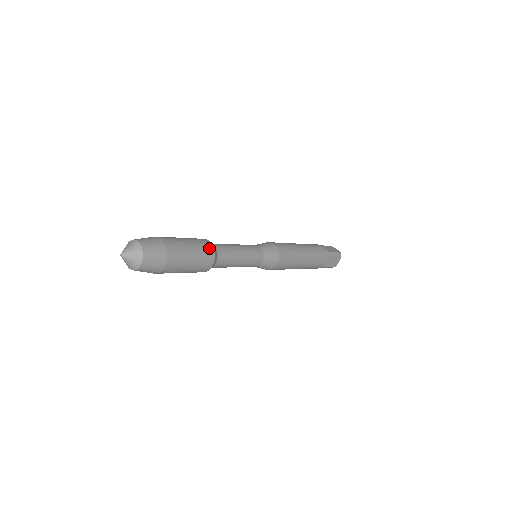
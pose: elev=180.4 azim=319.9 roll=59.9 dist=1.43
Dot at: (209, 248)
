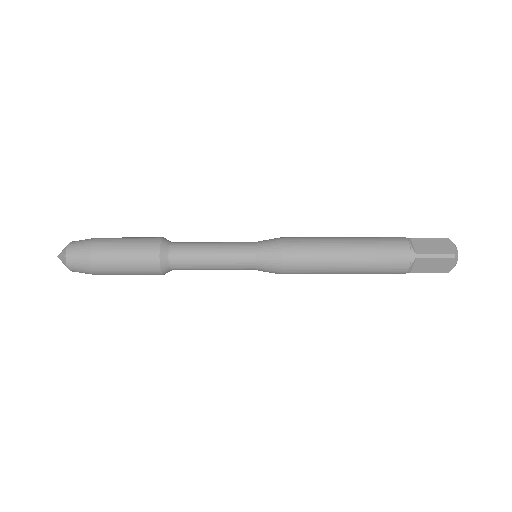
Dot at: occluded
